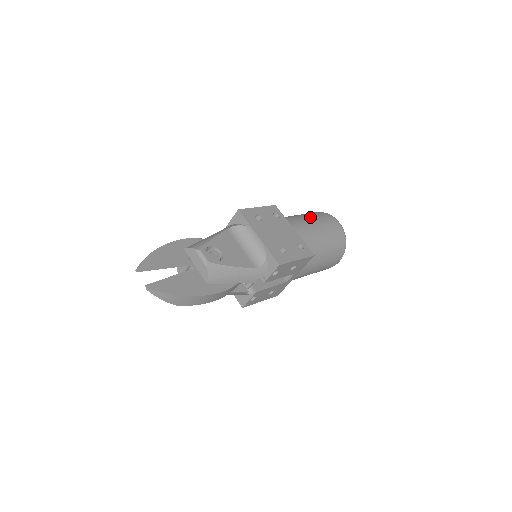
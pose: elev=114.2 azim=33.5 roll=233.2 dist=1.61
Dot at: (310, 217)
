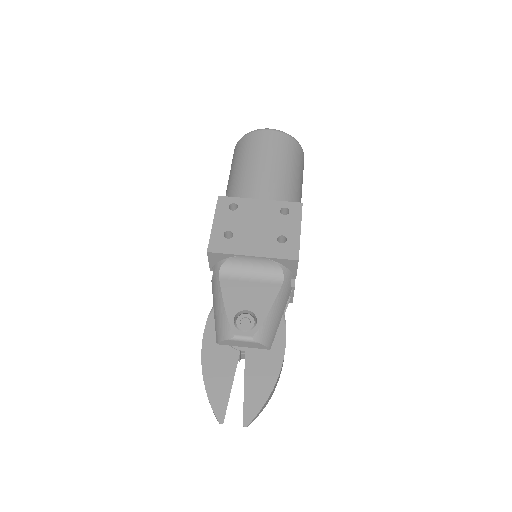
Dot at: (249, 161)
